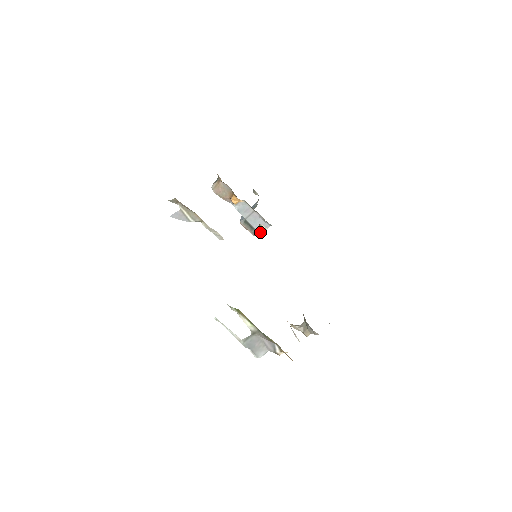
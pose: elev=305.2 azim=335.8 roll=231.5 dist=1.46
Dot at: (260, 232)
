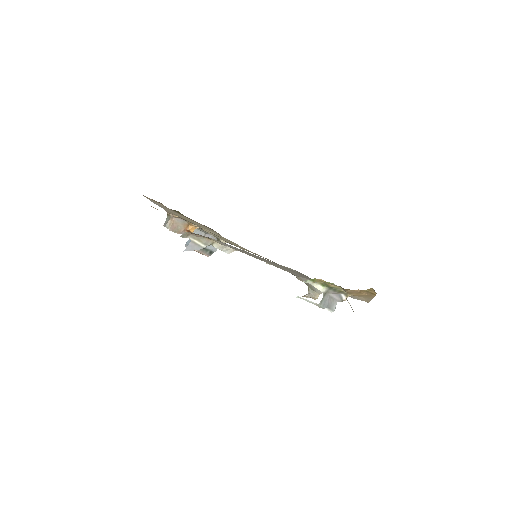
Dot at: (214, 250)
